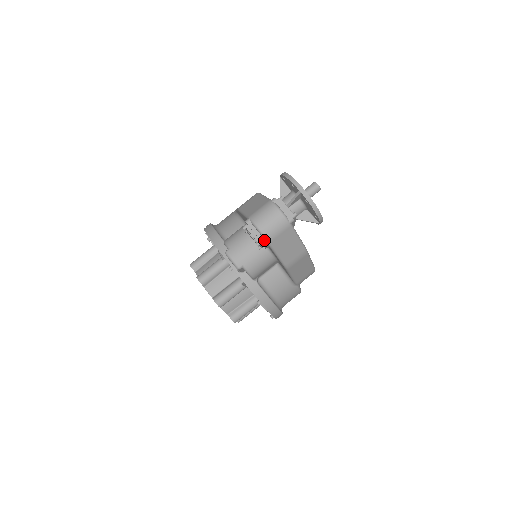
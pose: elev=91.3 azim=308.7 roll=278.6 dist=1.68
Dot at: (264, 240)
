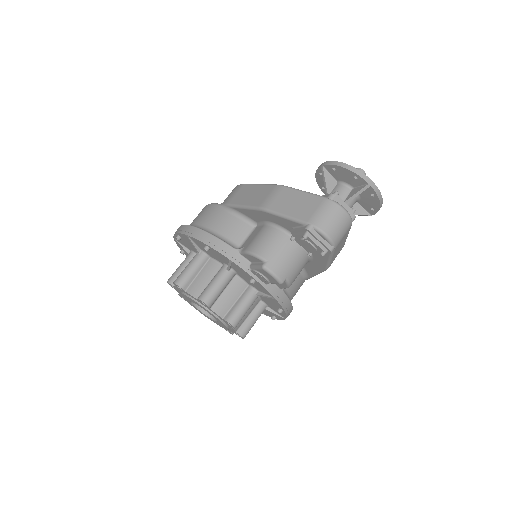
Dot at: (332, 248)
